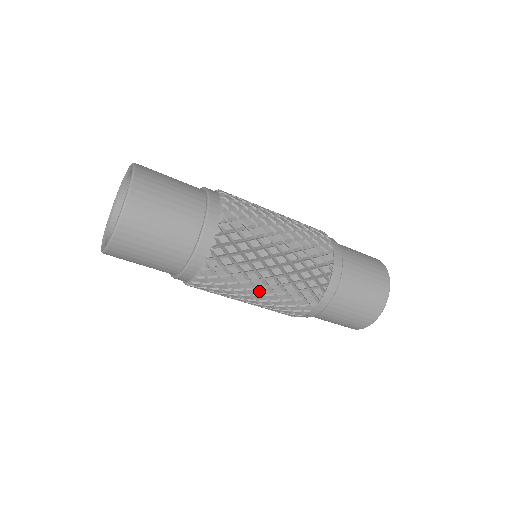
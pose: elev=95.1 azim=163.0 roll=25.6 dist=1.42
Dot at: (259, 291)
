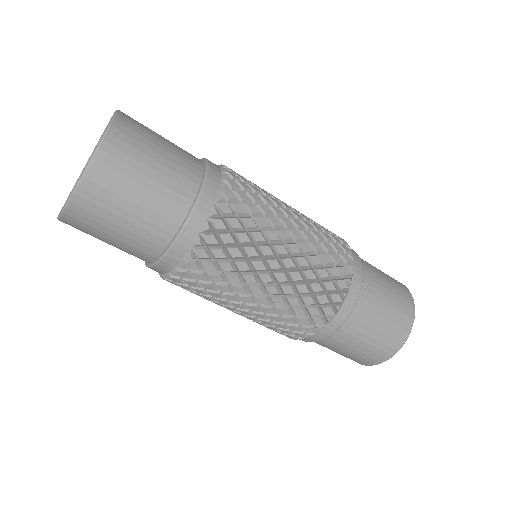
Dot at: (246, 306)
